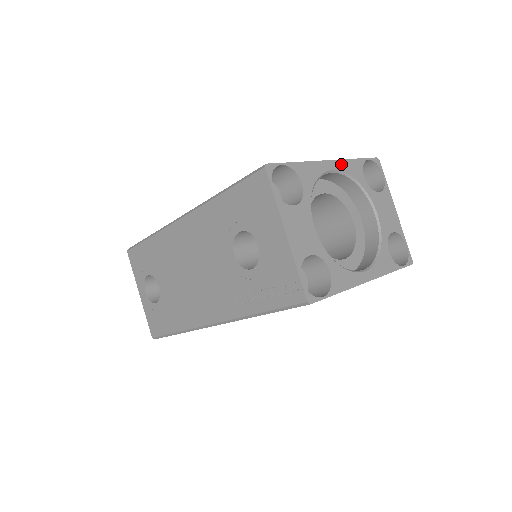
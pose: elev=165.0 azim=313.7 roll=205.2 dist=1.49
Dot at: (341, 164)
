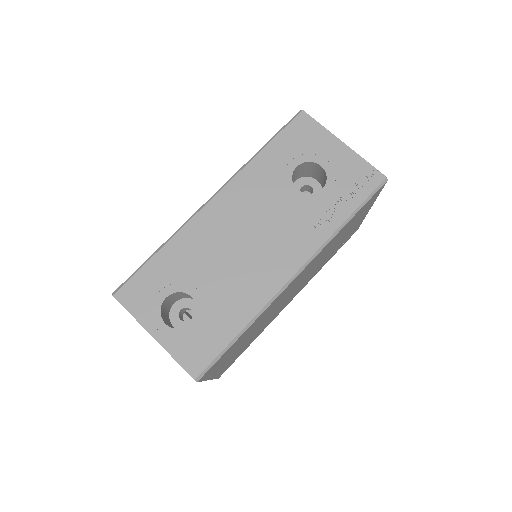
Dot at: occluded
